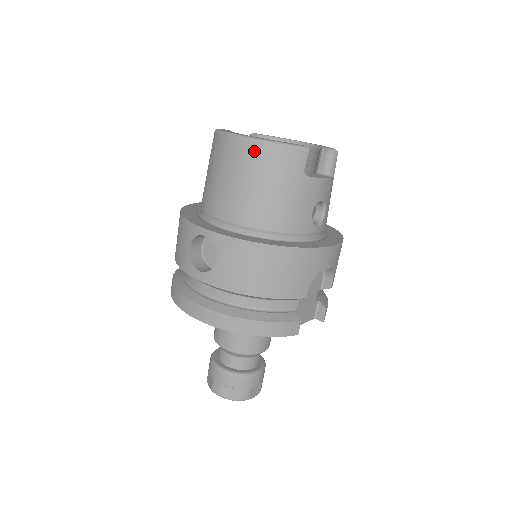
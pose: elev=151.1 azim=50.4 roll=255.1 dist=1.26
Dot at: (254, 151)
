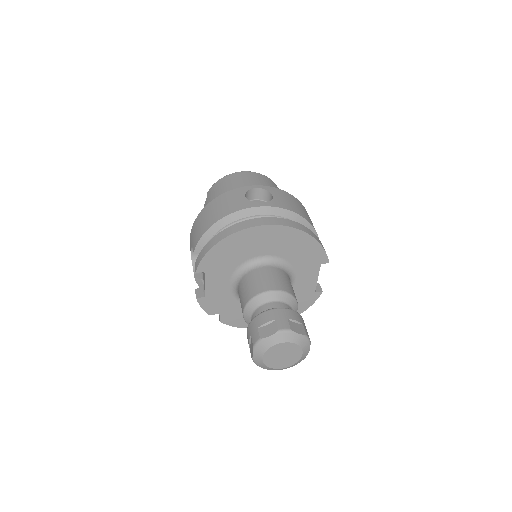
Dot at: (260, 176)
